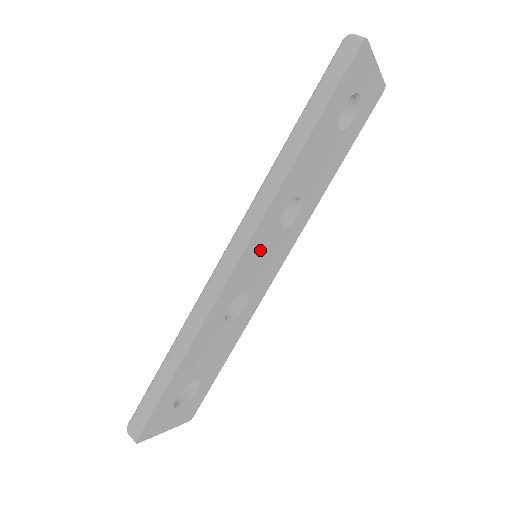
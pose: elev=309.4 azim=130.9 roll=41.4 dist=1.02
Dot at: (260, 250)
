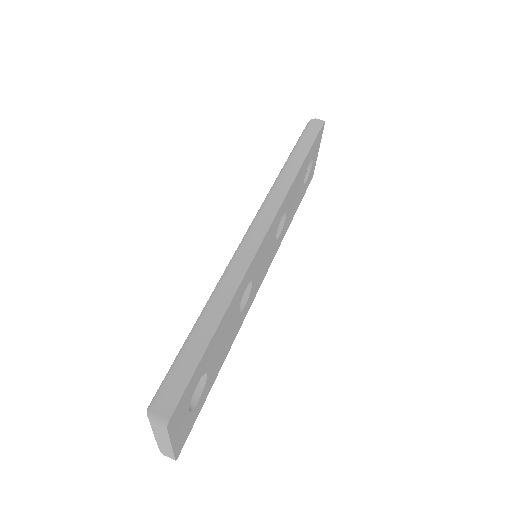
Dot at: (269, 241)
